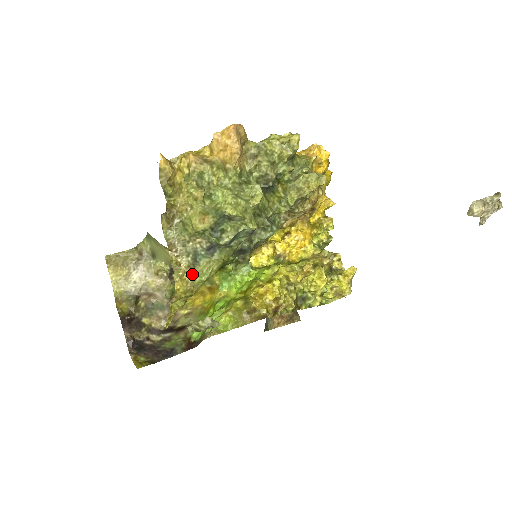
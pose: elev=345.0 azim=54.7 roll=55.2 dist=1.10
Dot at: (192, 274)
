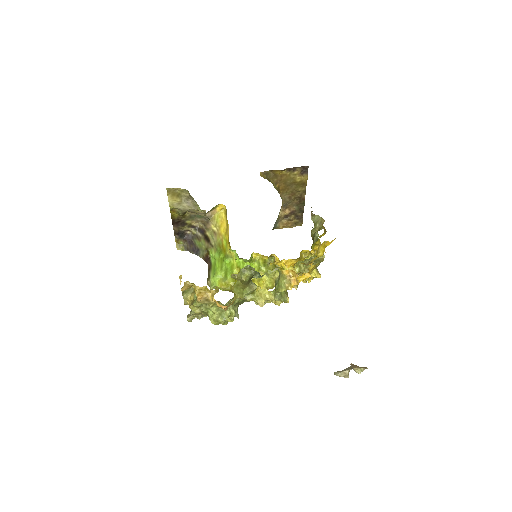
Dot at: occluded
